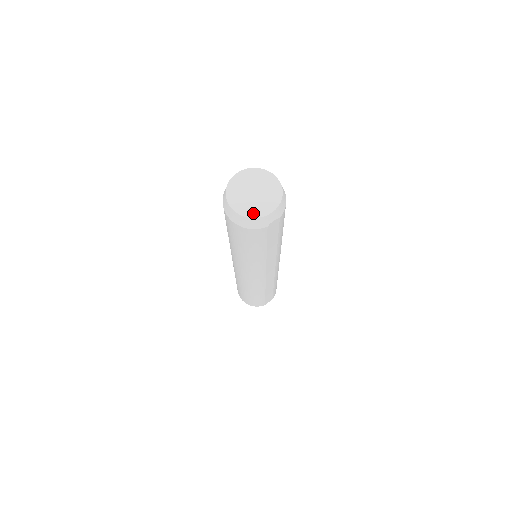
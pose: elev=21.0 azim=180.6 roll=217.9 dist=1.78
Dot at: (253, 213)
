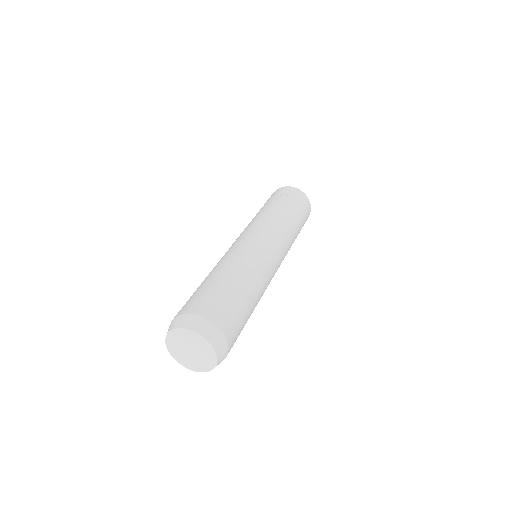
Dot at: (176, 356)
